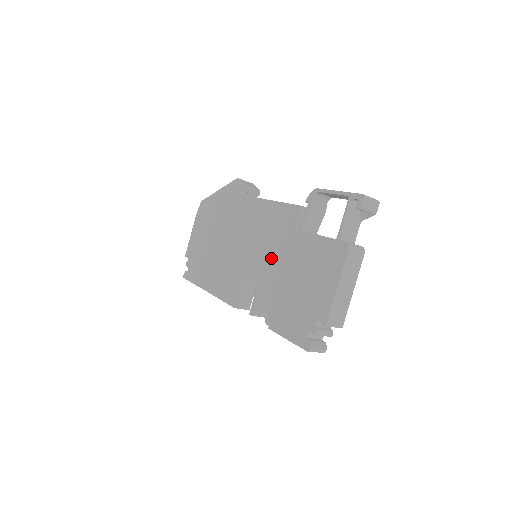
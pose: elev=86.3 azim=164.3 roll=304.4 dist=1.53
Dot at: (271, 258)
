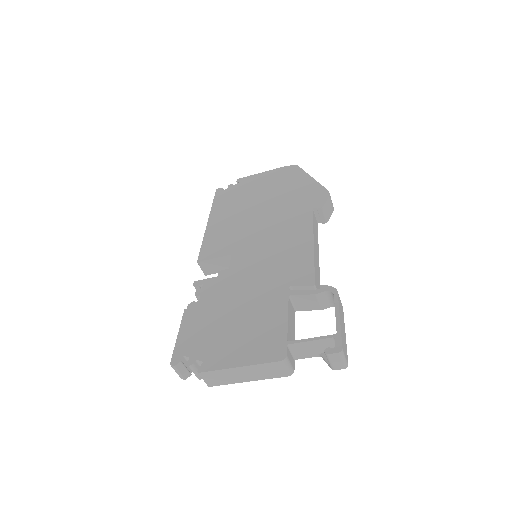
Dot at: (253, 276)
